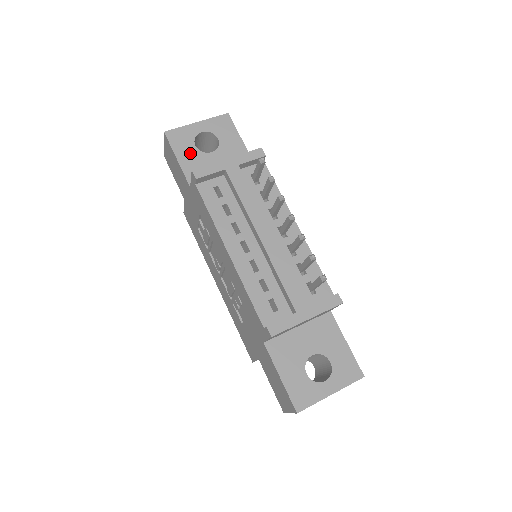
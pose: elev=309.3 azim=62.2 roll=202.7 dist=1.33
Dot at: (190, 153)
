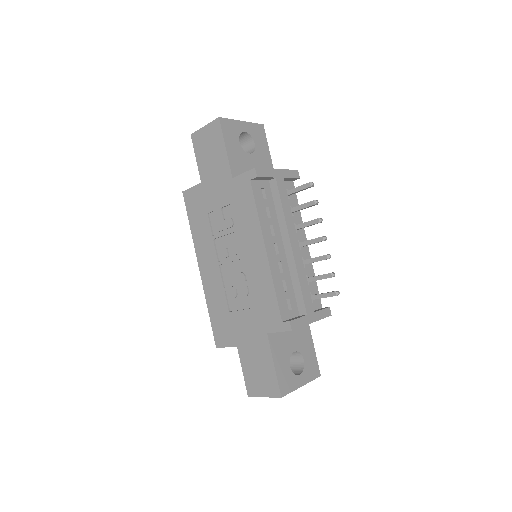
Dot at: (235, 147)
